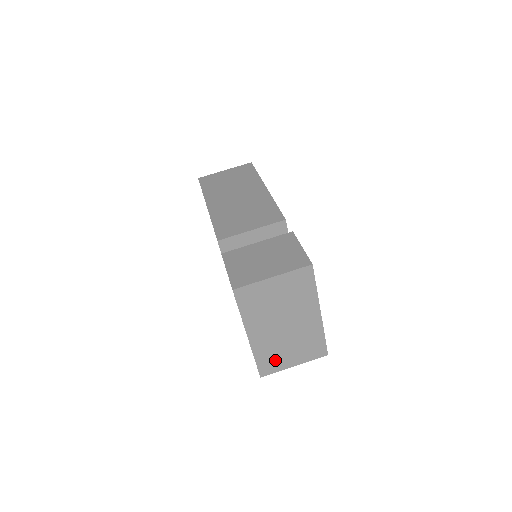
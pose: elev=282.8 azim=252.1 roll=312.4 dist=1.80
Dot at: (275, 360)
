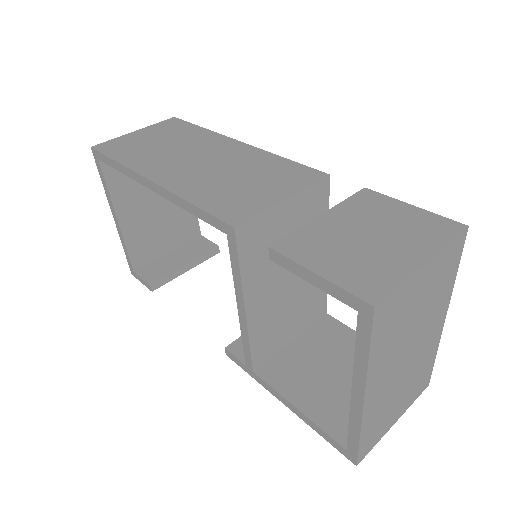
Dot at: (380, 425)
